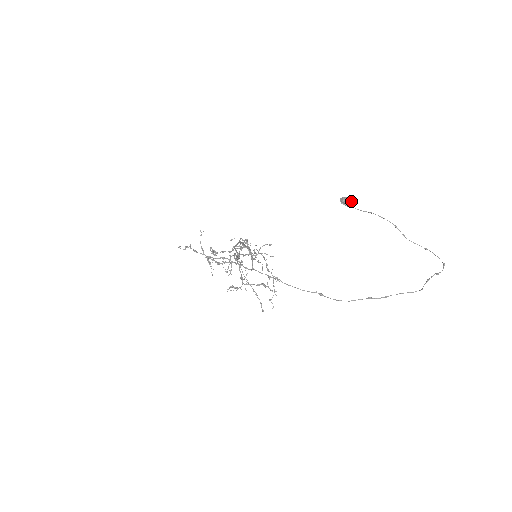
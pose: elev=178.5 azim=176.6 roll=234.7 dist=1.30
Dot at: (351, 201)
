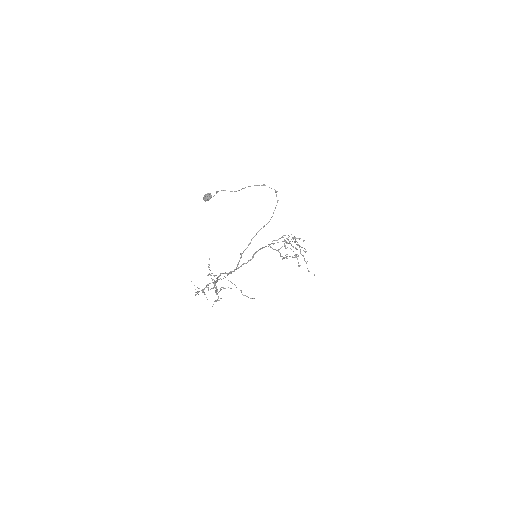
Dot at: (205, 196)
